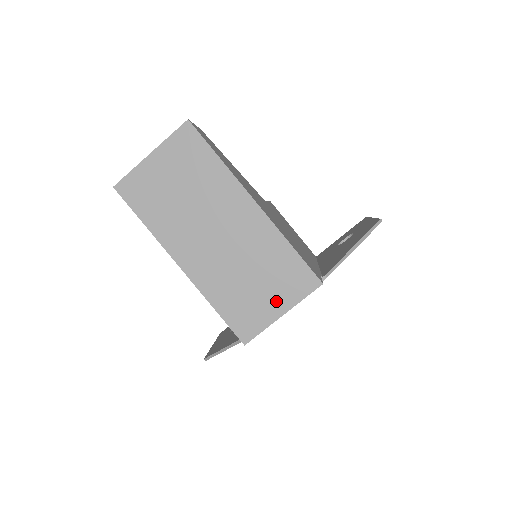
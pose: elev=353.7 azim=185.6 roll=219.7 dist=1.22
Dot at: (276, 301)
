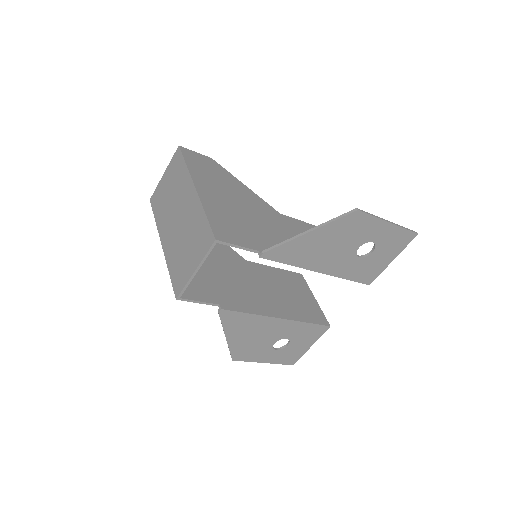
Dot at: (193, 260)
